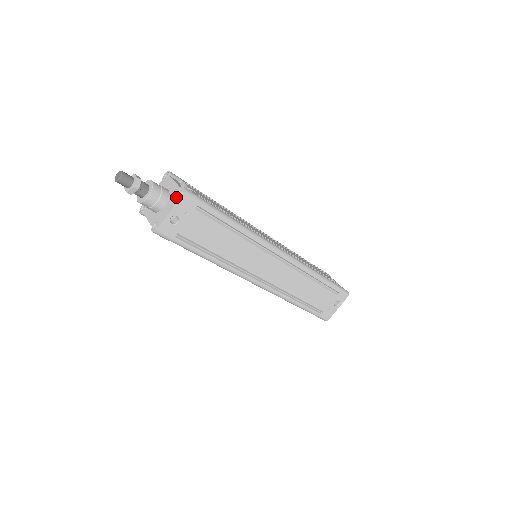
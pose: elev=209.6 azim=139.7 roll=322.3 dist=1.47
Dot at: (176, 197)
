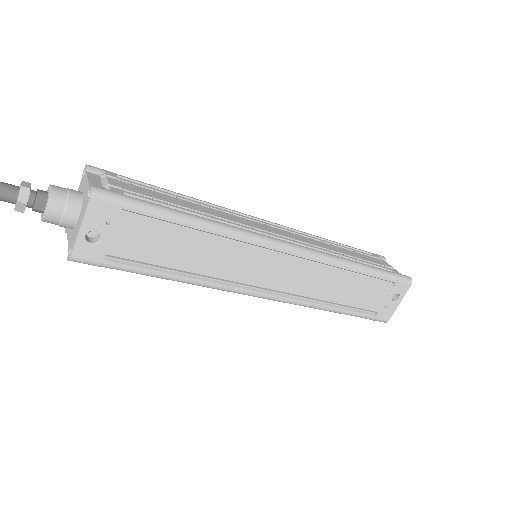
Dot at: (85, 203)
